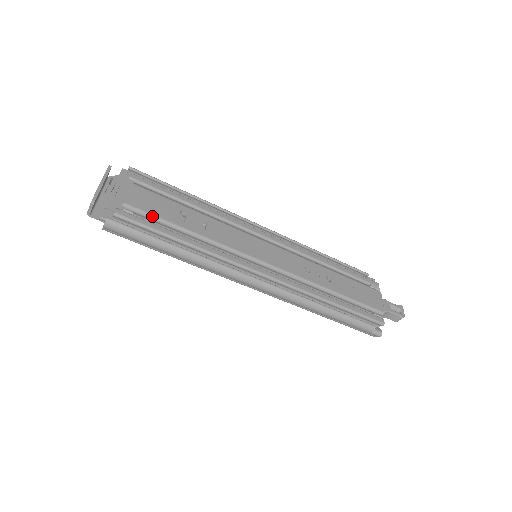
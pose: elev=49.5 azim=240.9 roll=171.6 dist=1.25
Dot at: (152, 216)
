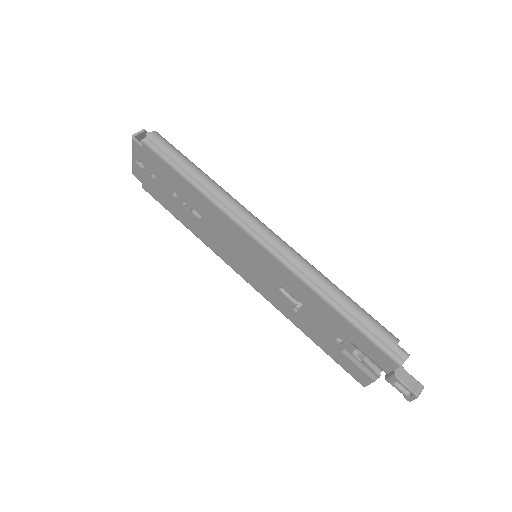
Dot at: occluded
